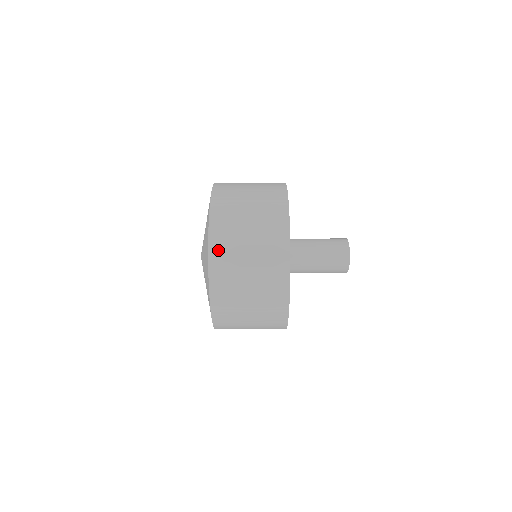
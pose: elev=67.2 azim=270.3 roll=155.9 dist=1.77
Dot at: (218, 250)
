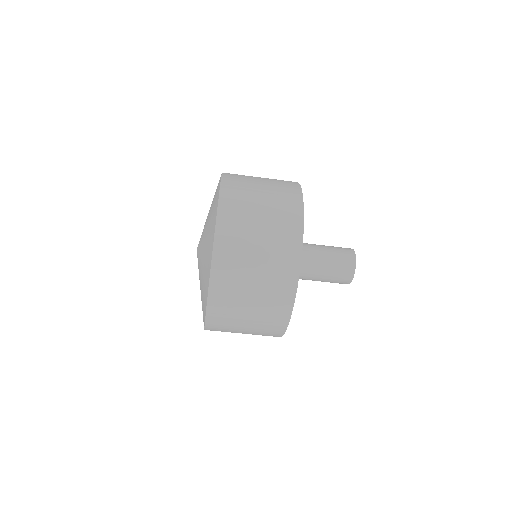
Dot at: (219, 286)
